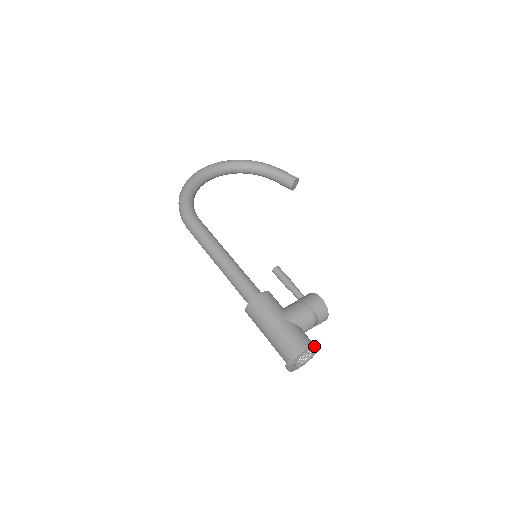
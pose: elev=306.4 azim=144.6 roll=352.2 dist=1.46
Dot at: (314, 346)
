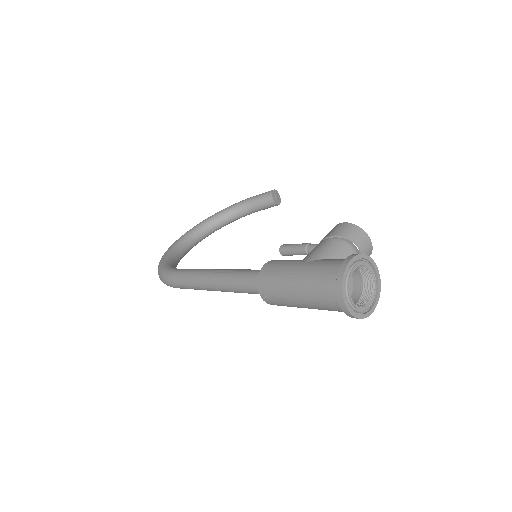
Dot at: (361, 258)
